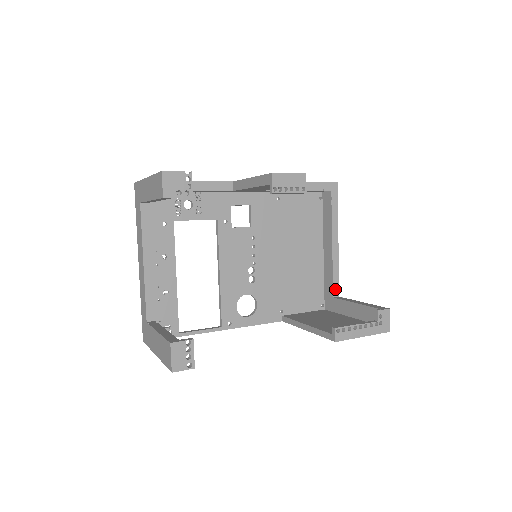
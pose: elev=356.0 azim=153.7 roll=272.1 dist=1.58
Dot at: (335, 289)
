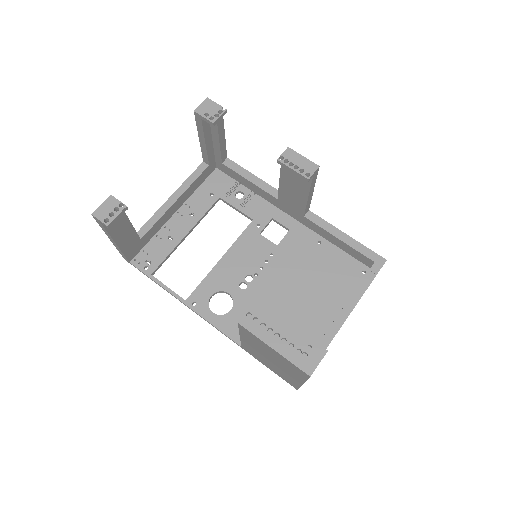
Dot at: occluded
